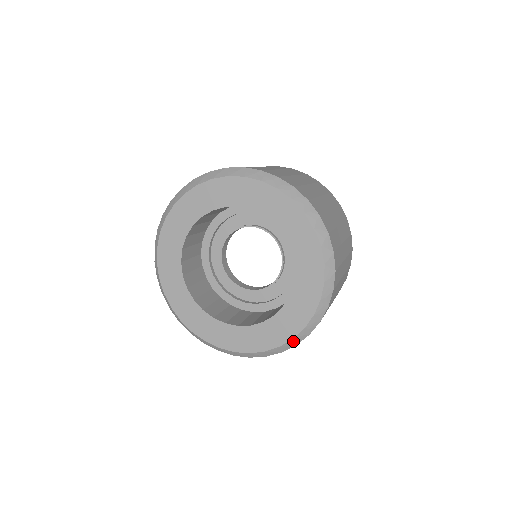
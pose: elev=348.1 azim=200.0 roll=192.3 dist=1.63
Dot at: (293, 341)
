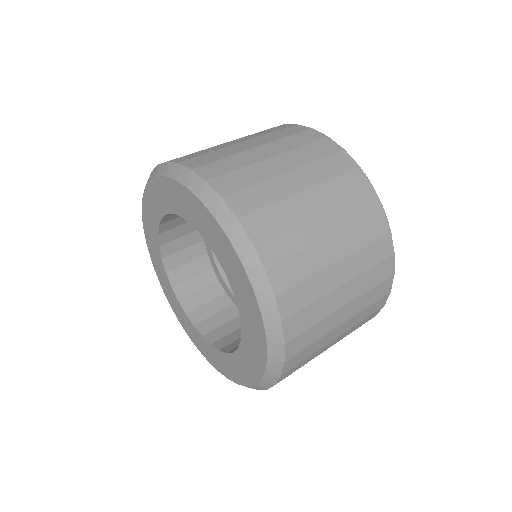
Dot at: (270, 371)
